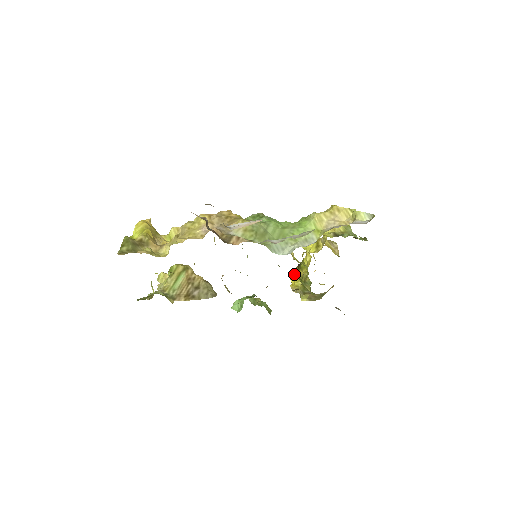
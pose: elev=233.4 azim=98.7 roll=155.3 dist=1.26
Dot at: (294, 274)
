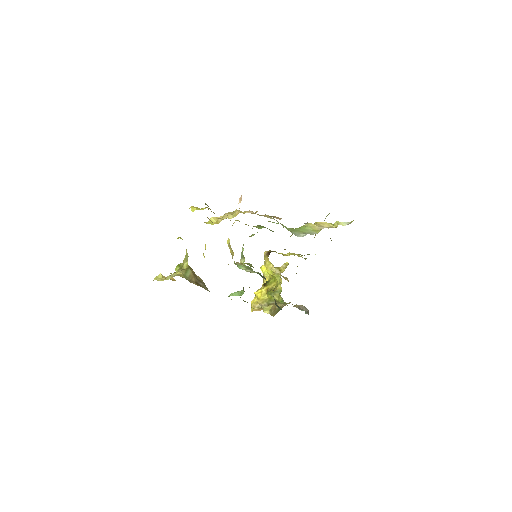
Dot at: (261, 290)
